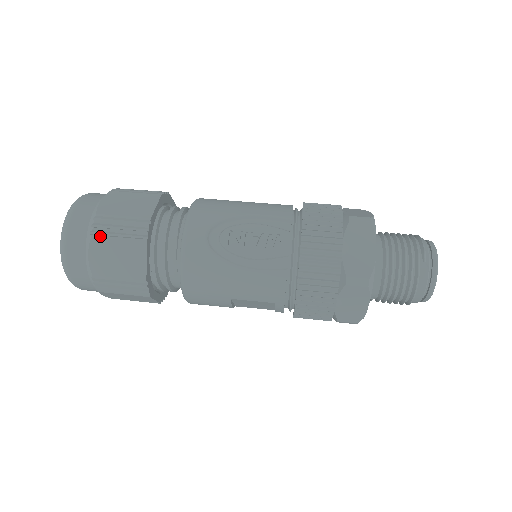
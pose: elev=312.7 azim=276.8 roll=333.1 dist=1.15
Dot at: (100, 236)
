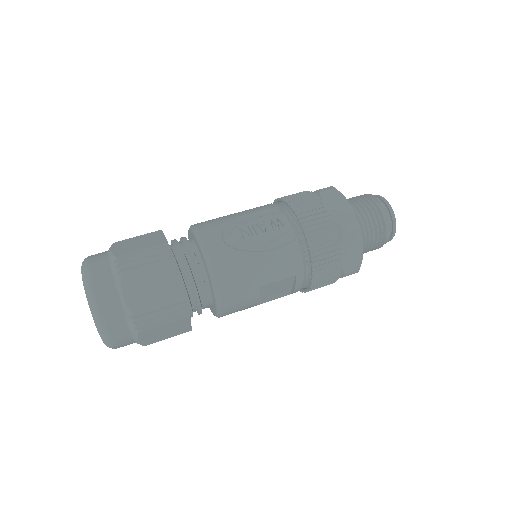
Dot at: (129, 272)
